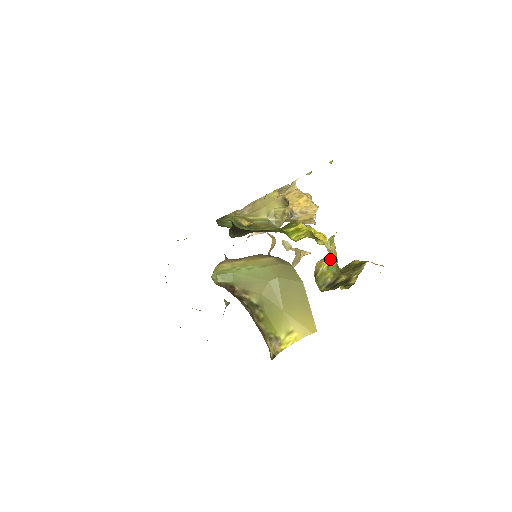
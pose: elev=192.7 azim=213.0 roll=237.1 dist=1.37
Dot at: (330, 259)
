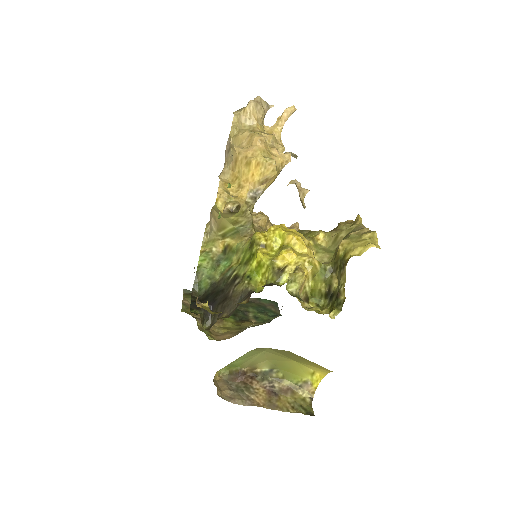
Dot at: (309, 275)
